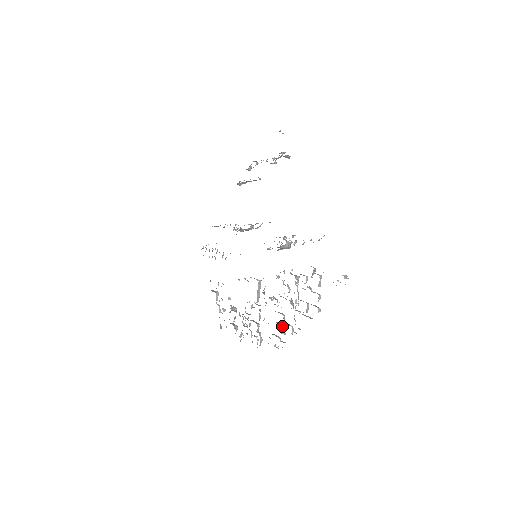
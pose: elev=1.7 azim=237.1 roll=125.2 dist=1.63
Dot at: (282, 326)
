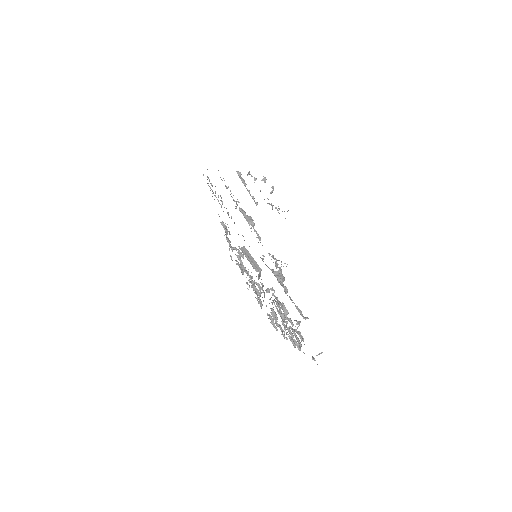
Dot at: occluded
